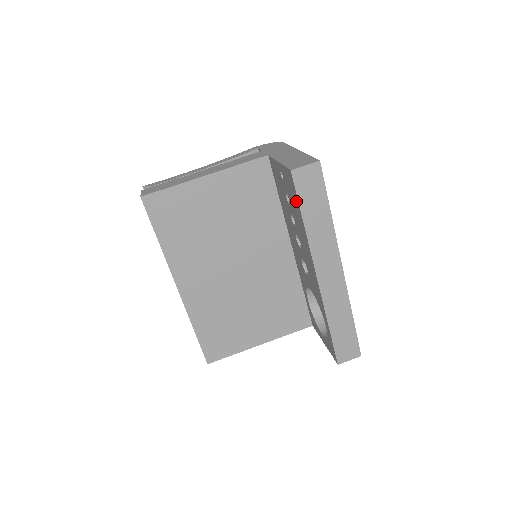
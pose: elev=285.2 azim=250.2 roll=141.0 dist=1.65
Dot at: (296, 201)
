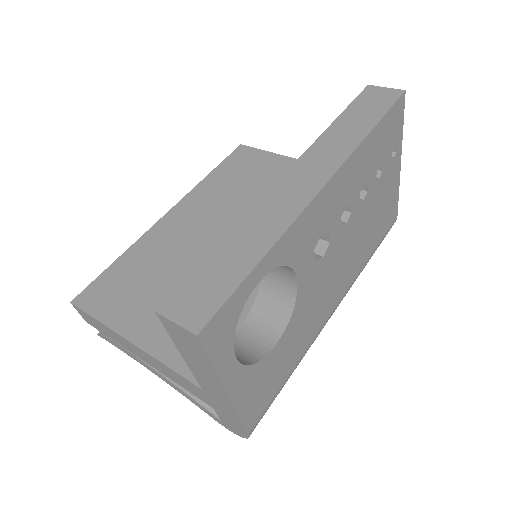
Dot at: occluded
